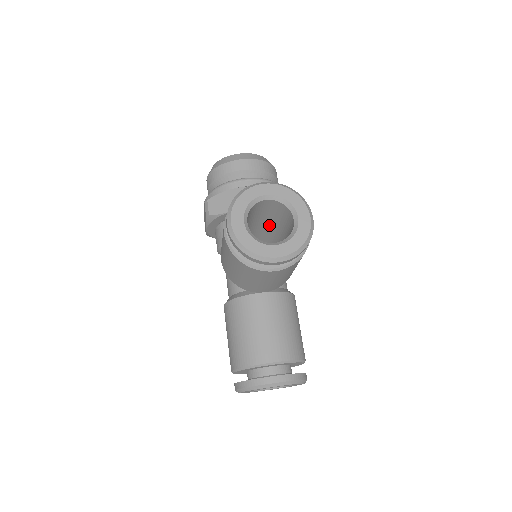
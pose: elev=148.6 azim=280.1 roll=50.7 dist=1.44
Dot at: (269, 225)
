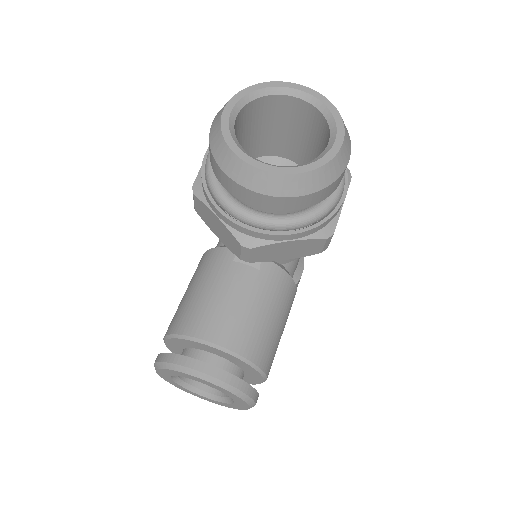
Dot at: occluded
